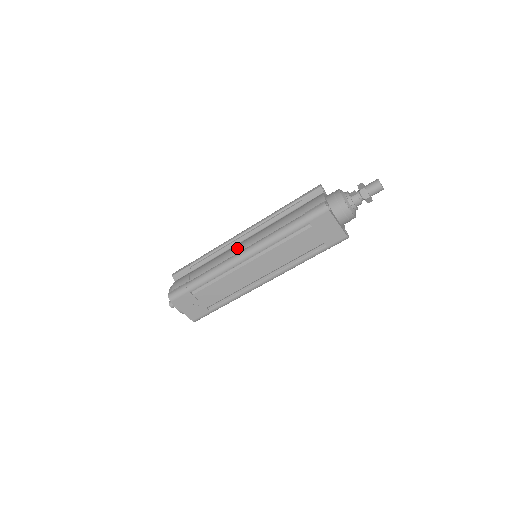
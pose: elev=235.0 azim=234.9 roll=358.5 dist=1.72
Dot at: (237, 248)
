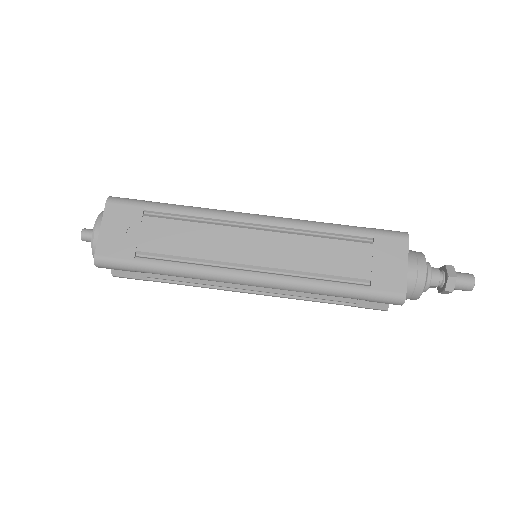
Dot at: occluded
